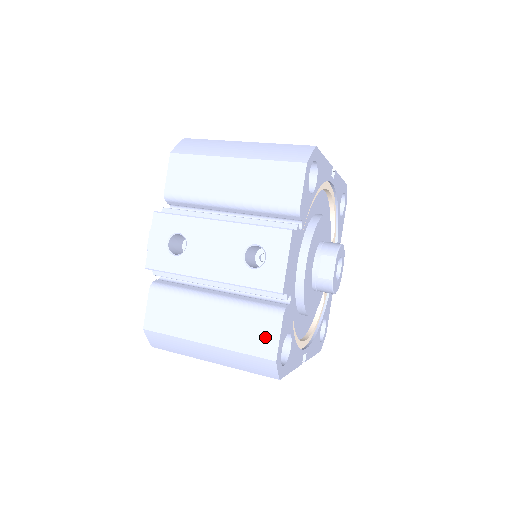
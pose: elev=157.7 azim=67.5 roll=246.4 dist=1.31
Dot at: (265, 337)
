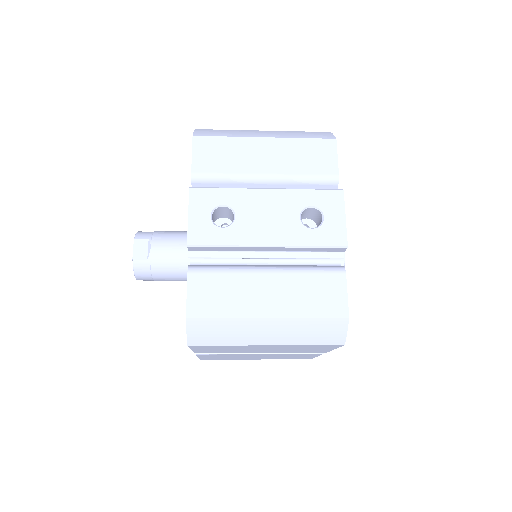
Dot at: (332, 296)
